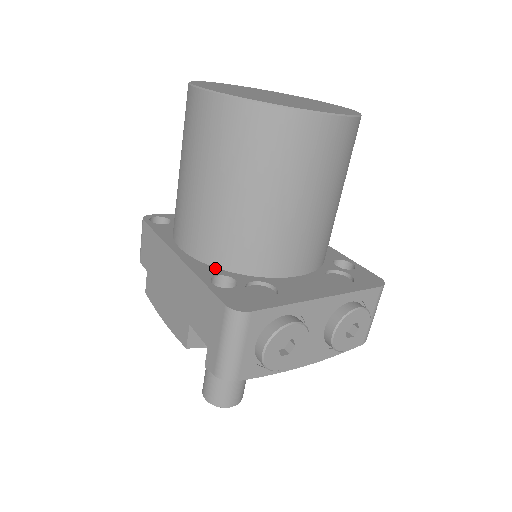
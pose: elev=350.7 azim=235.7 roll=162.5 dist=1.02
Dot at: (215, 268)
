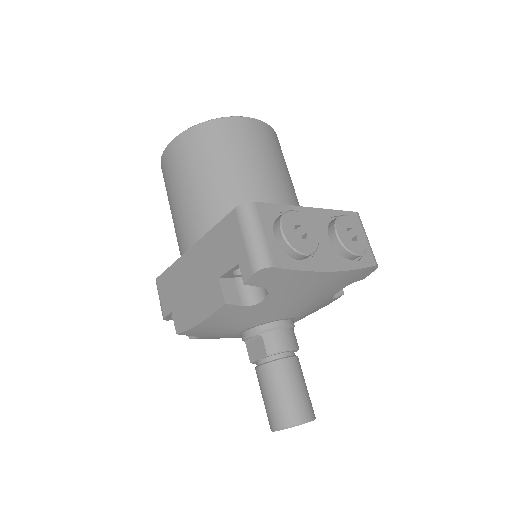
Dot at: occluded
